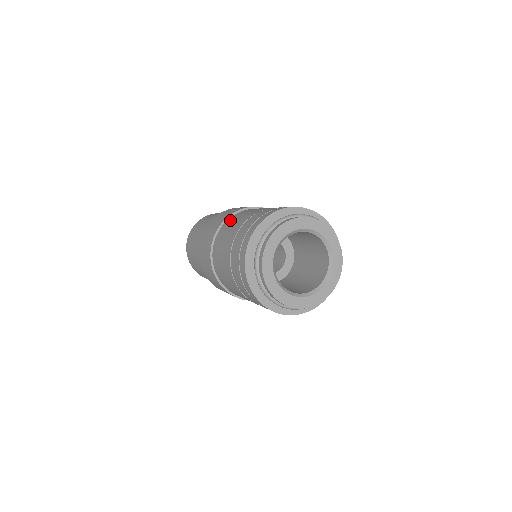
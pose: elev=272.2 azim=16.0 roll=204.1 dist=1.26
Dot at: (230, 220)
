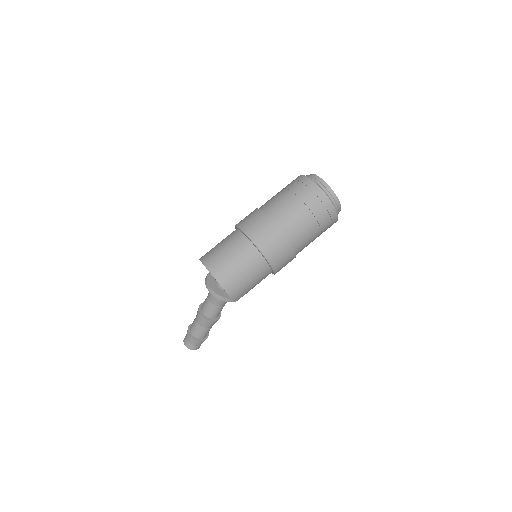
Dot at: (267, 207)
